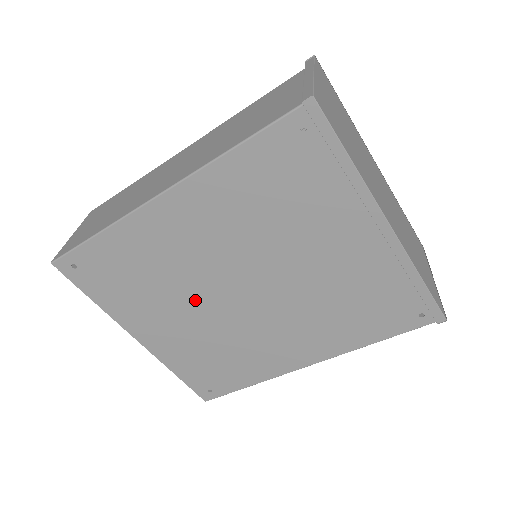
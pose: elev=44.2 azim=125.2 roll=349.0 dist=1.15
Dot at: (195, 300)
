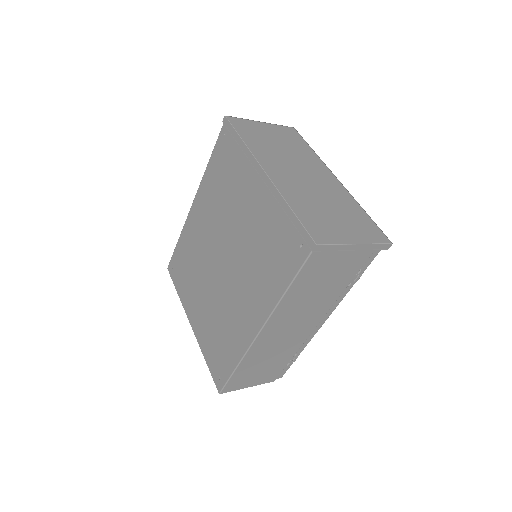
Dot at: (207, 277)
